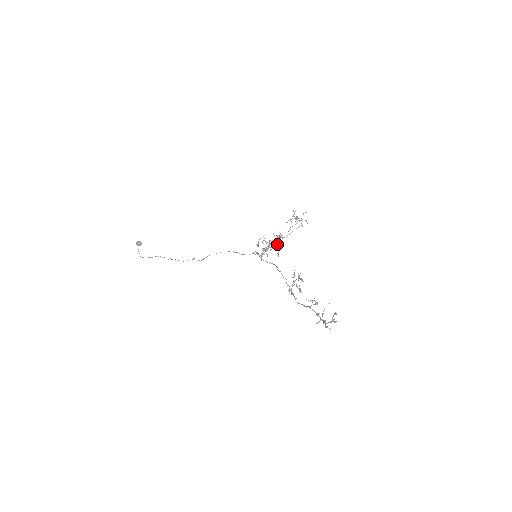
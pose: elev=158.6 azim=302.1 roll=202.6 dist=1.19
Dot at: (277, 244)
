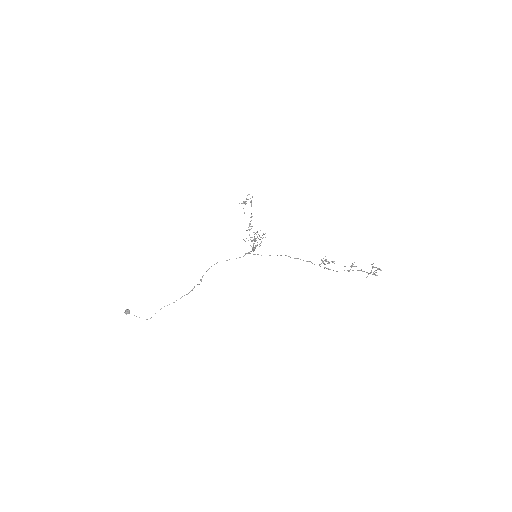
Dot at: occluded
